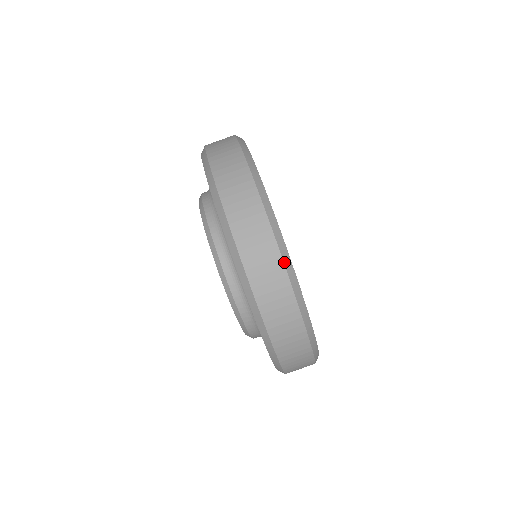
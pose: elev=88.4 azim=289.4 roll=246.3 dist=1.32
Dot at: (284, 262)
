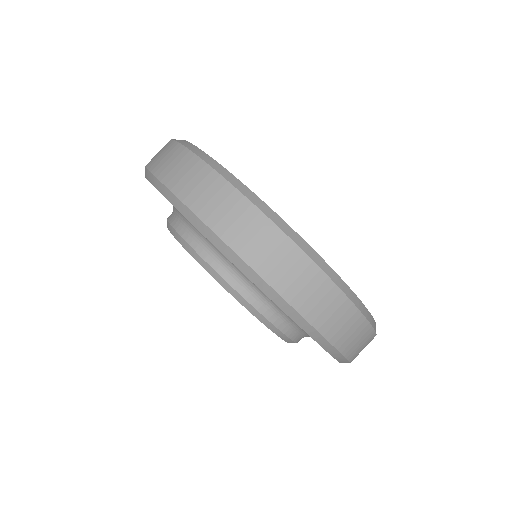
Dot at: (284, 232)
